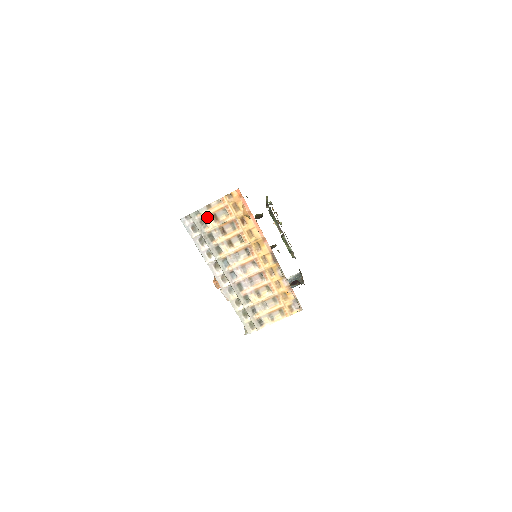
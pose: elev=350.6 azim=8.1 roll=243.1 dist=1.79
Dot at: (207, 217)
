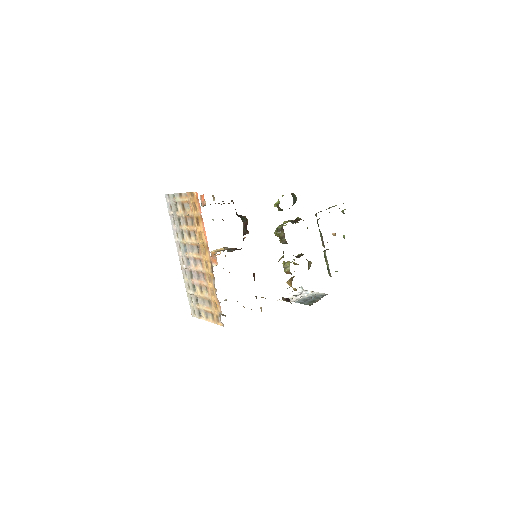
Dot at: (179, 203)
